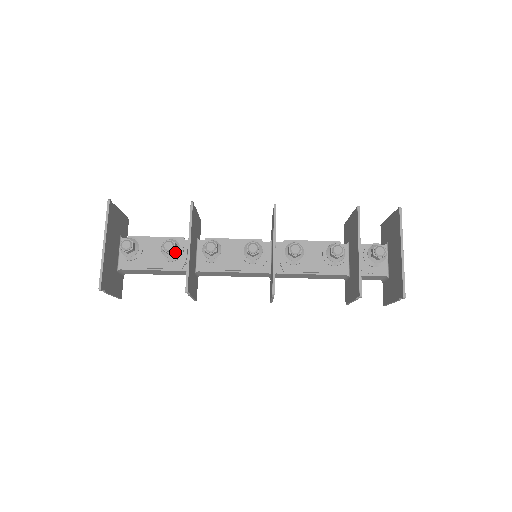
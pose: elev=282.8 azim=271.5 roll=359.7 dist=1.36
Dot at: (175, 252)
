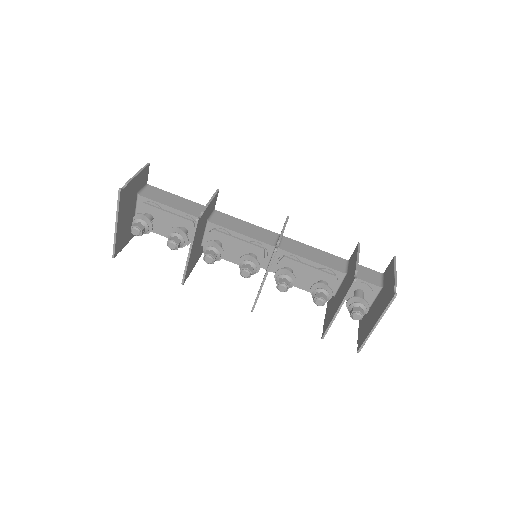
Dot at: (179, 246)
